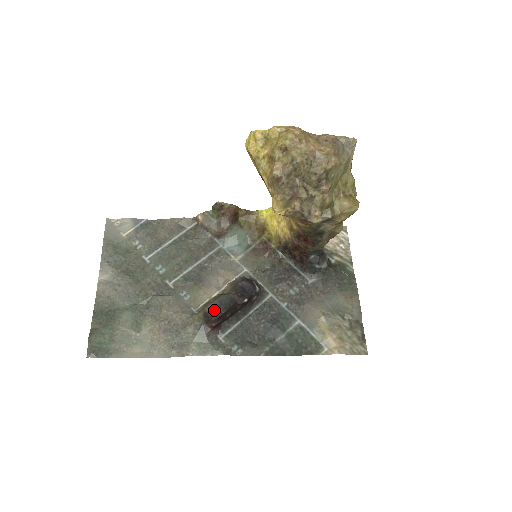
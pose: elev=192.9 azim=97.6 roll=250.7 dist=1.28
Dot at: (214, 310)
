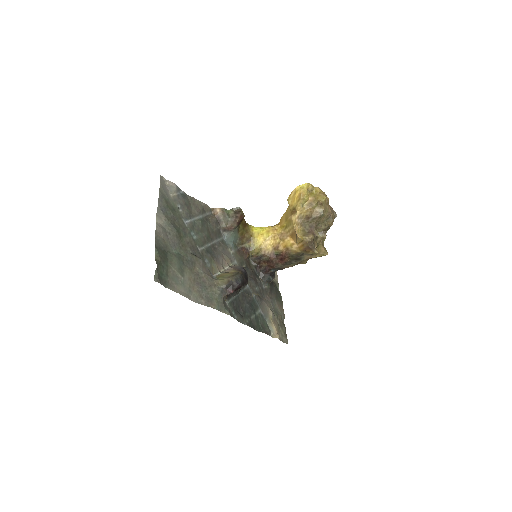
Dot at: (237, 281)
